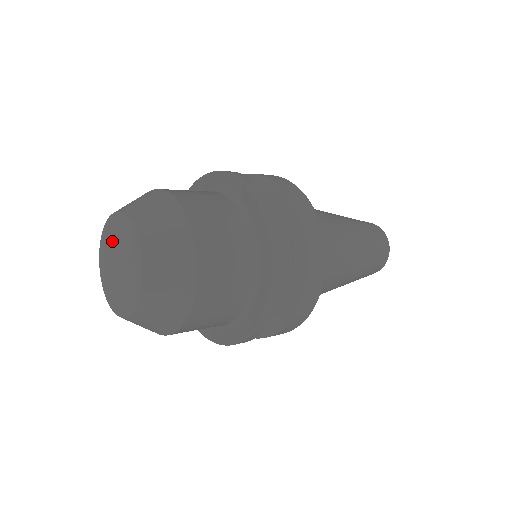
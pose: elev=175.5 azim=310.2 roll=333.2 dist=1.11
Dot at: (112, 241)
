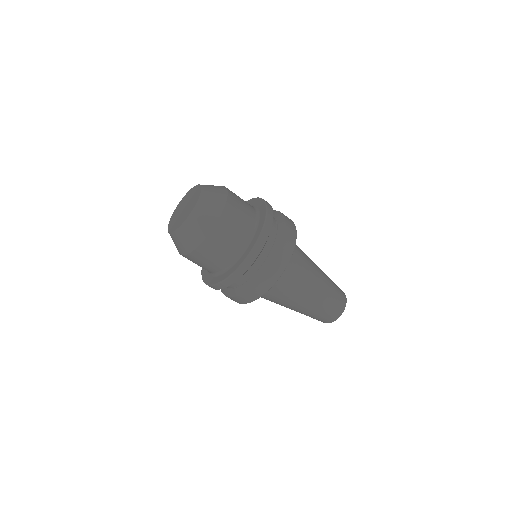
Dot at: (188, 198)
